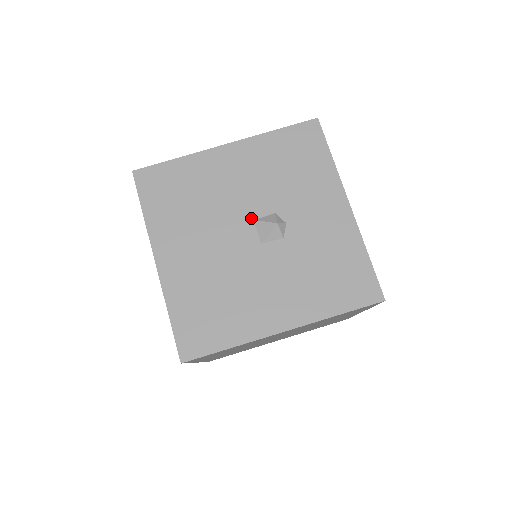
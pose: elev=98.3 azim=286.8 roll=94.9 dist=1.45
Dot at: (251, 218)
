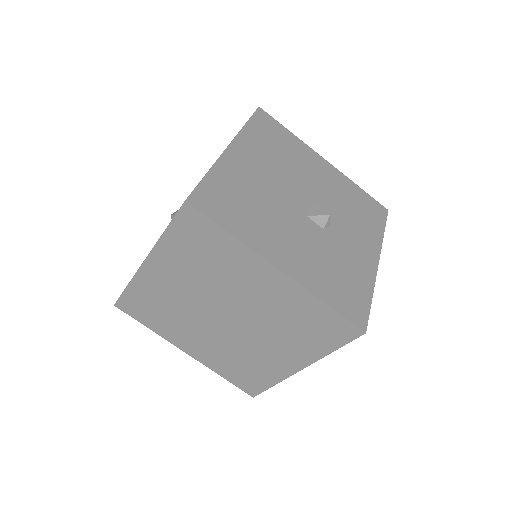
Dot at: (311, 199)
